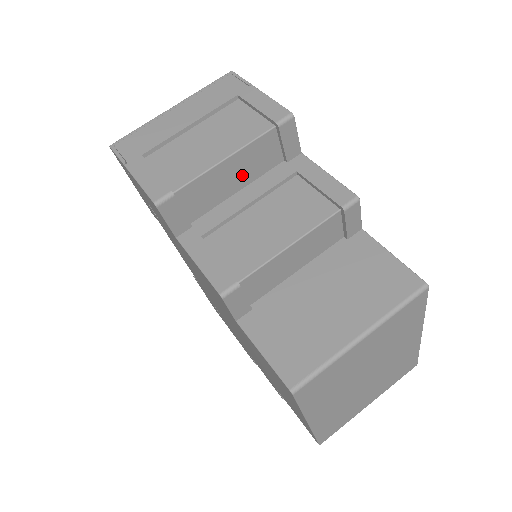
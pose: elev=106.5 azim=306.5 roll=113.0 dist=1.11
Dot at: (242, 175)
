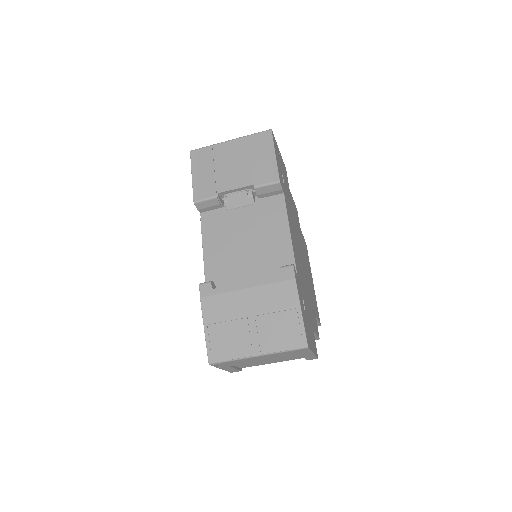
Dot at: occluded
